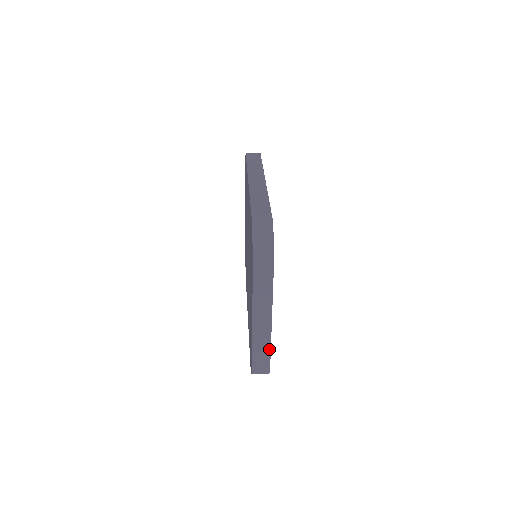
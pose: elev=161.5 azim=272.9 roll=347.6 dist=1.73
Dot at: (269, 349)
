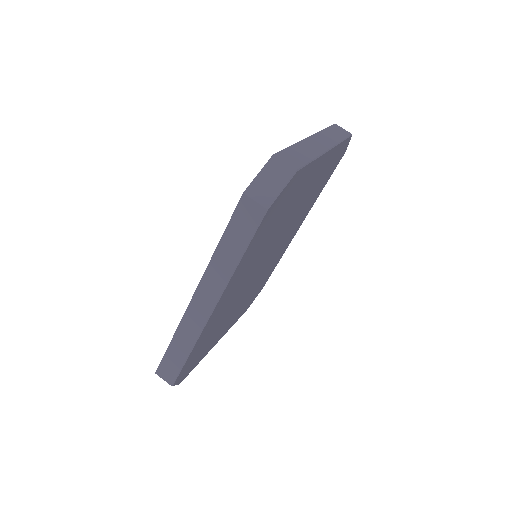
Dot at: (233, 324)
